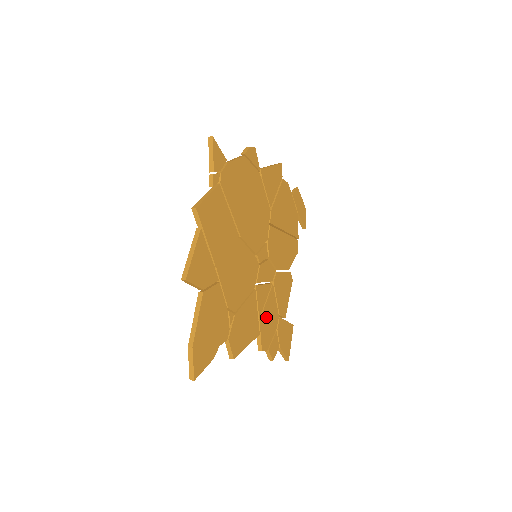
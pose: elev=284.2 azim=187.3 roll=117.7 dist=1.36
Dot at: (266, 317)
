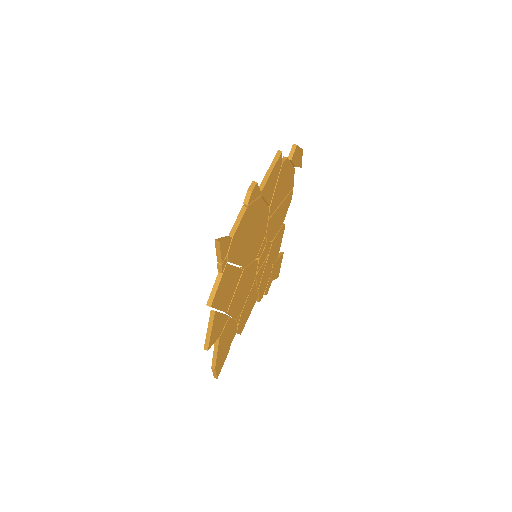
Dot at: (263, 281)
